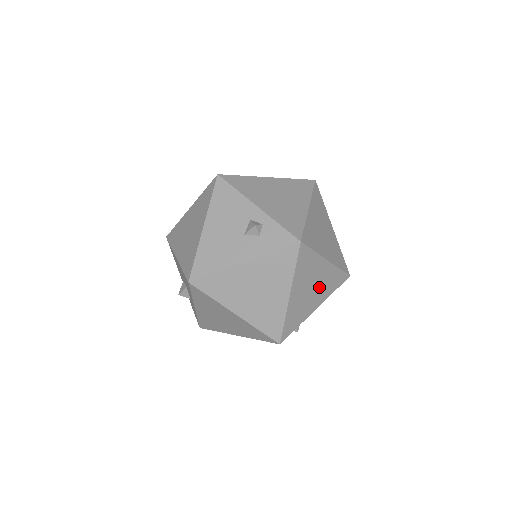
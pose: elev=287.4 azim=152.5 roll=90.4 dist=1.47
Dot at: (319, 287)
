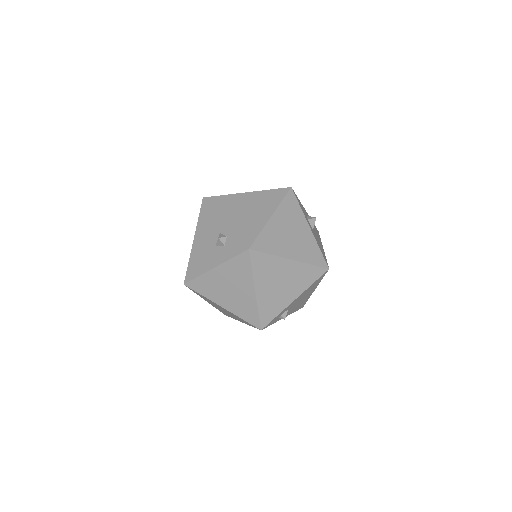
Dot at: (290, 282)
